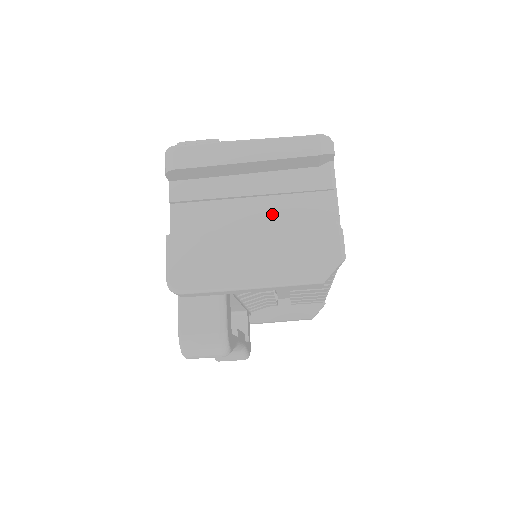
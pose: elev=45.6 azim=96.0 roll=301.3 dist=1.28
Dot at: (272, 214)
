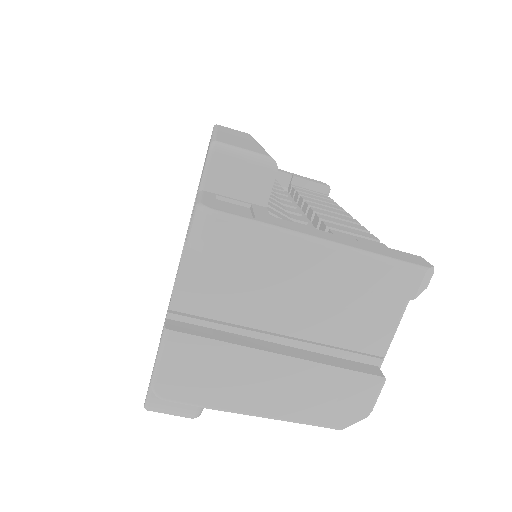
Dot at: (311, 324)
